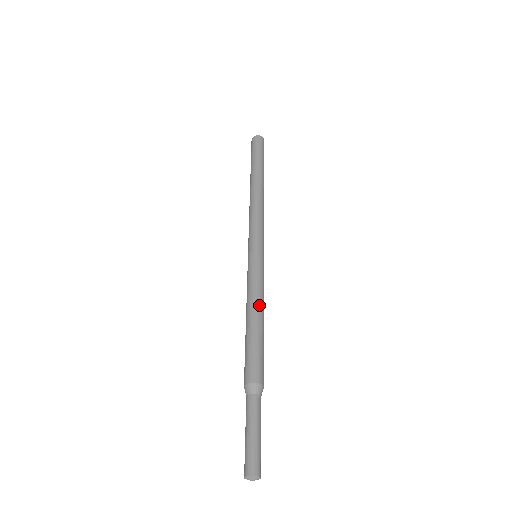
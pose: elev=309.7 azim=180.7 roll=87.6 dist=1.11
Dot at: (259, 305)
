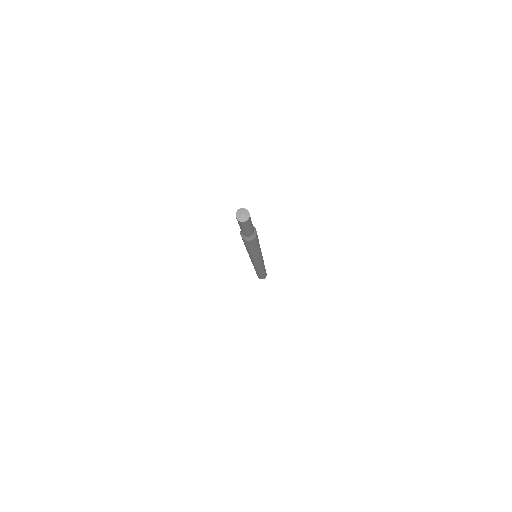
Dot at: occluded
